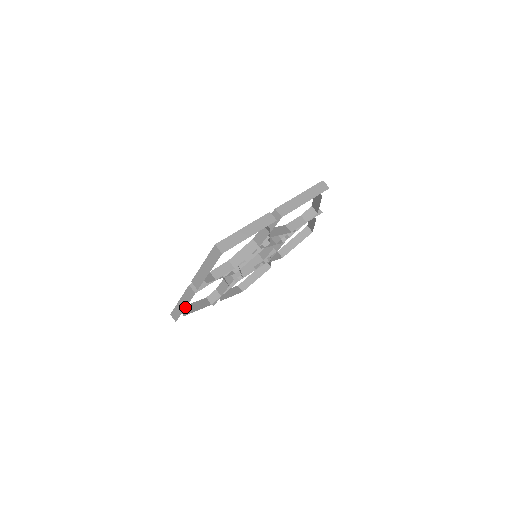
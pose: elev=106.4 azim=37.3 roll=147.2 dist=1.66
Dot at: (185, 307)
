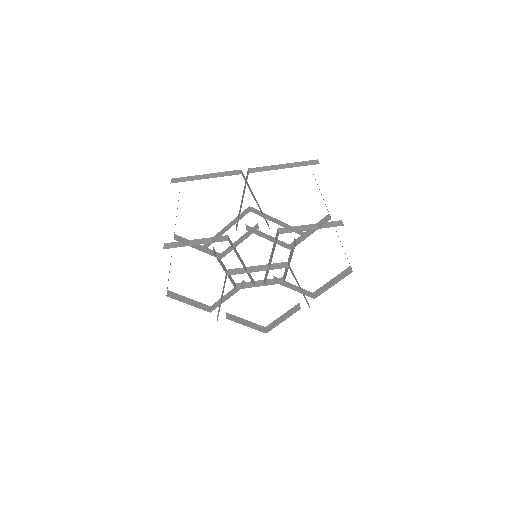
Dot at: occluded
